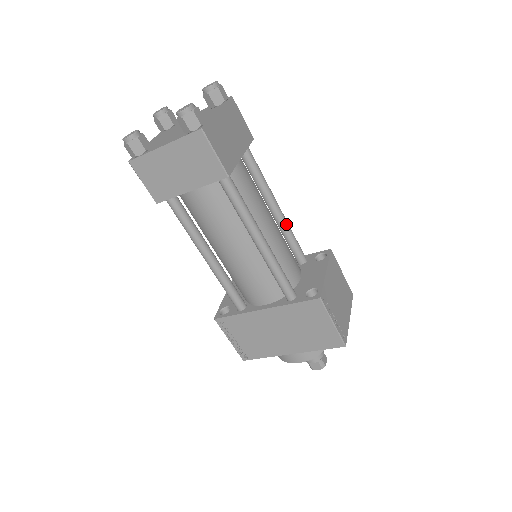
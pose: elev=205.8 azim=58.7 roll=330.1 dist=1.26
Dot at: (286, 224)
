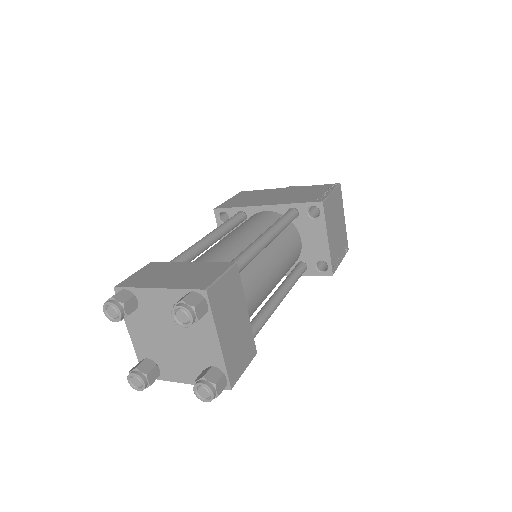
Dot at: (279, 233)
